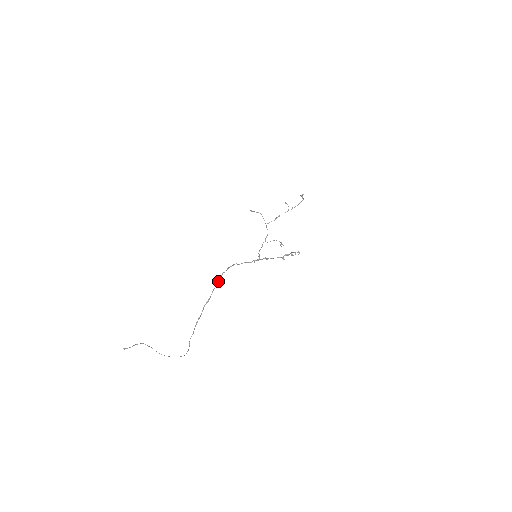
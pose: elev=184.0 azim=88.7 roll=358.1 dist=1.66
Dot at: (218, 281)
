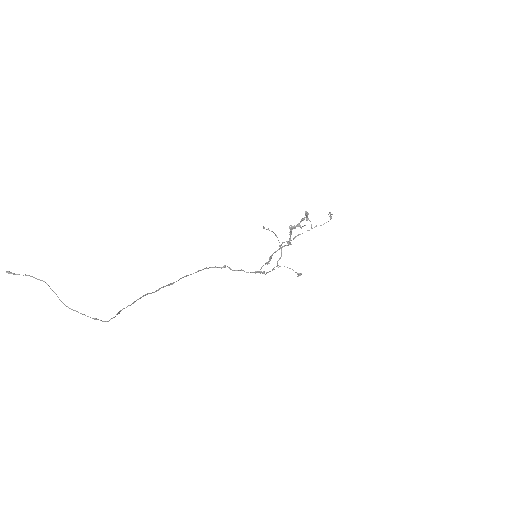
Dot at: (195, 272)
